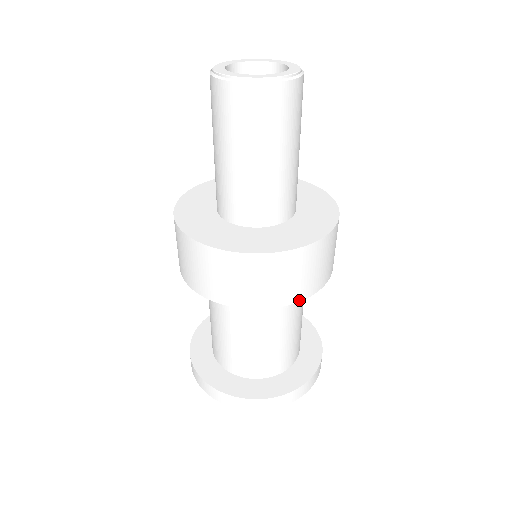
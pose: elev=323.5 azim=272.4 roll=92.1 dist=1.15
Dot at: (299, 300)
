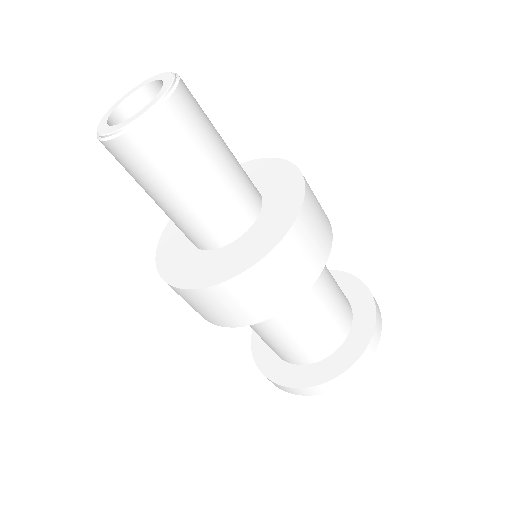
Dot at: (226, 326)
